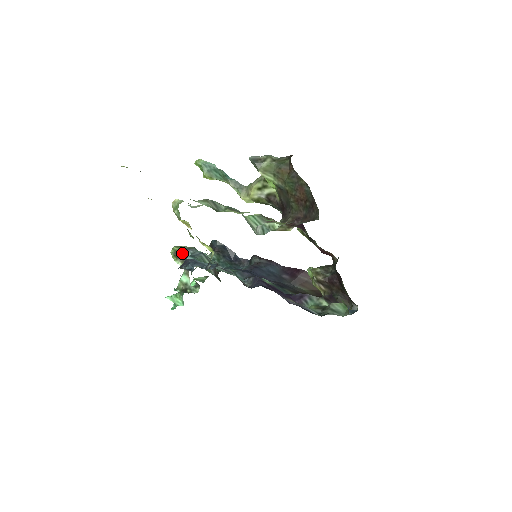
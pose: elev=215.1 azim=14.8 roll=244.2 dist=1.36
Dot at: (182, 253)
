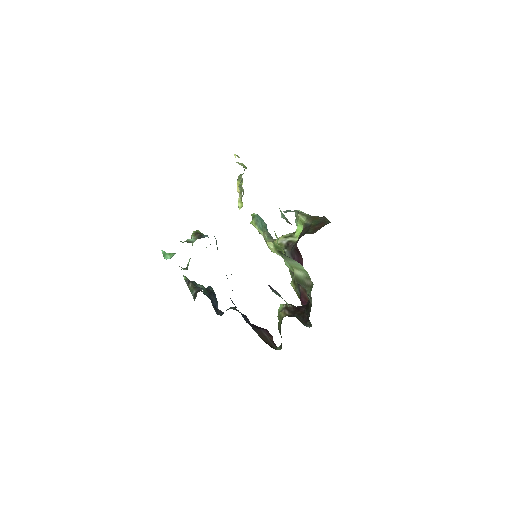
Dot at: (202, 235)
